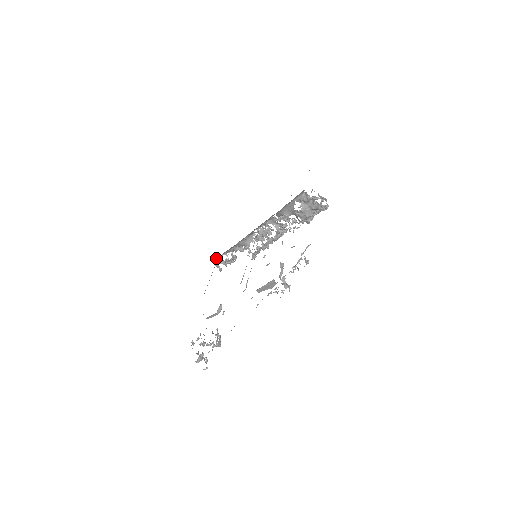
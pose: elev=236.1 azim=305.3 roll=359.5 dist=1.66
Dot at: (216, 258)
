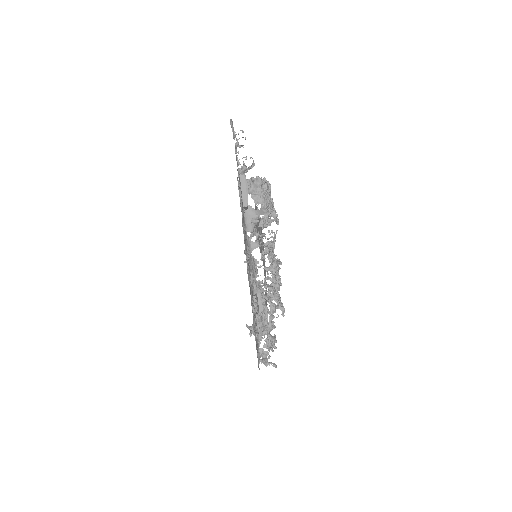
Dot at: (258, 351)
